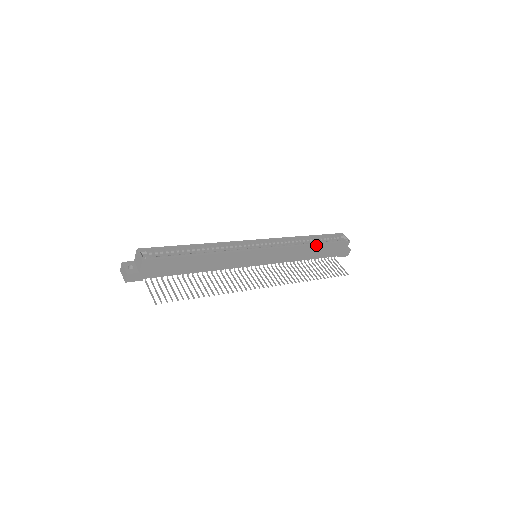
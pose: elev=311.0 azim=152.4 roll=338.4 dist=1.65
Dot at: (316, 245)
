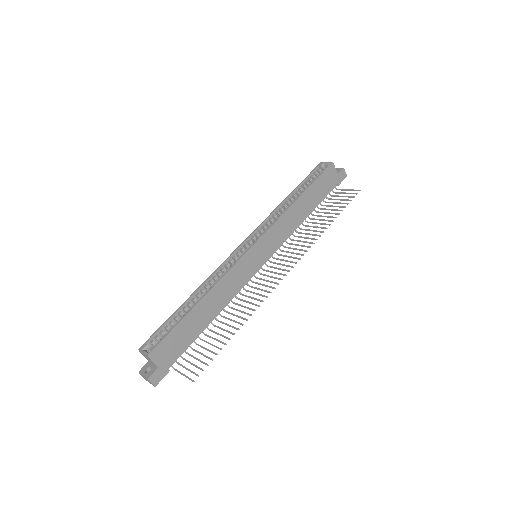
Dot at: (302, 195)
